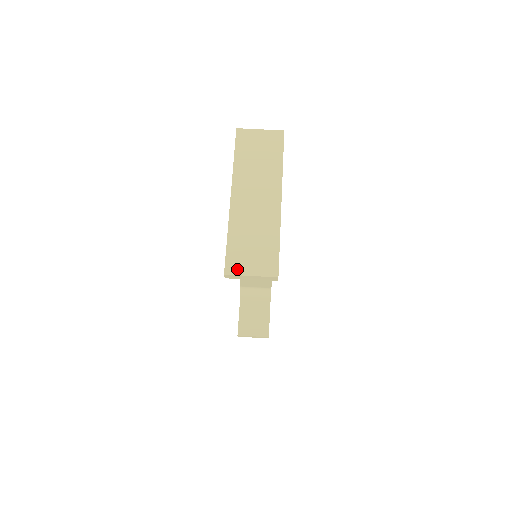
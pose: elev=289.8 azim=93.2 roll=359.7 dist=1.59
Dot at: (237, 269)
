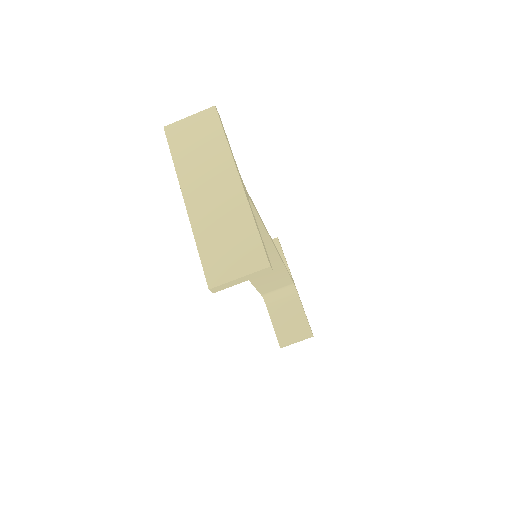
Dot at: (221, 277)
